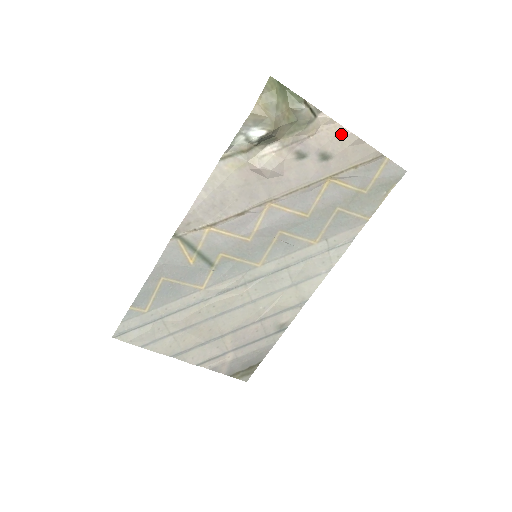
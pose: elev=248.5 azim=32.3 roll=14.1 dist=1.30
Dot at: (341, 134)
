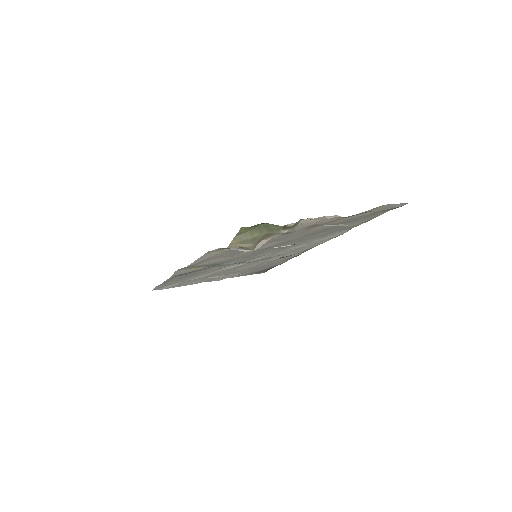
Dot at: (329, 218)
